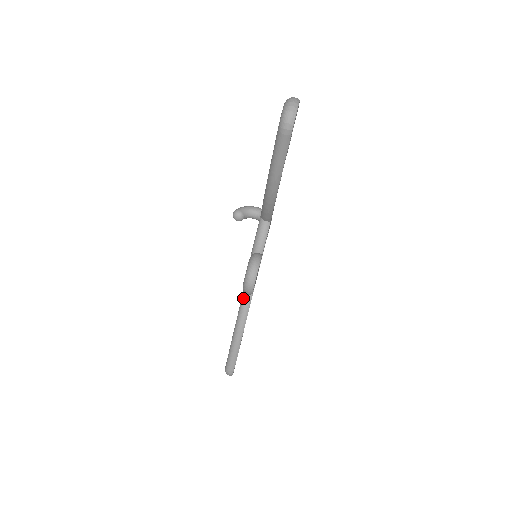
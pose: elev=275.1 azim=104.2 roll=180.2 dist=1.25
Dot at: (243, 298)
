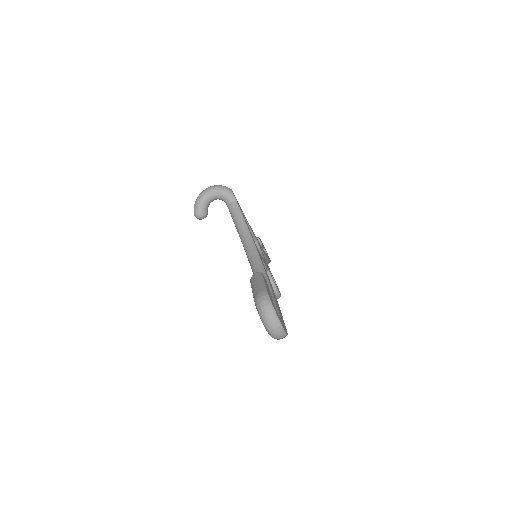
Dot at: occluded
